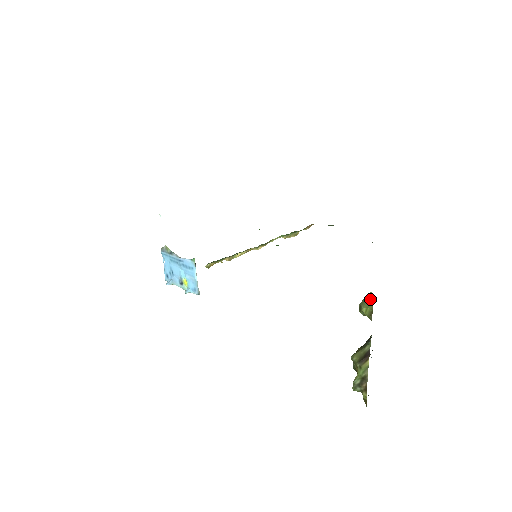
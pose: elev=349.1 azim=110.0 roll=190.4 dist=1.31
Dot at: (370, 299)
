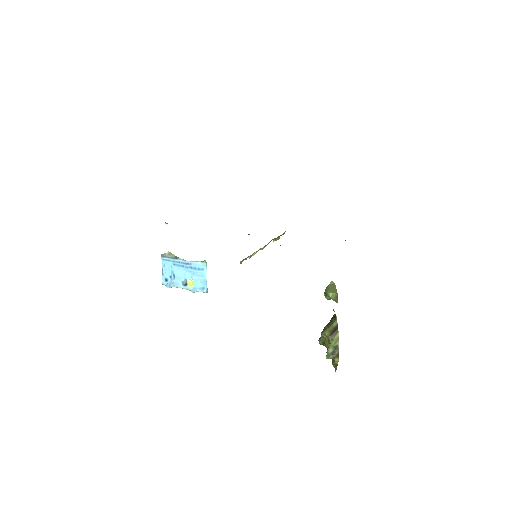
Dot at: (333, 287)
